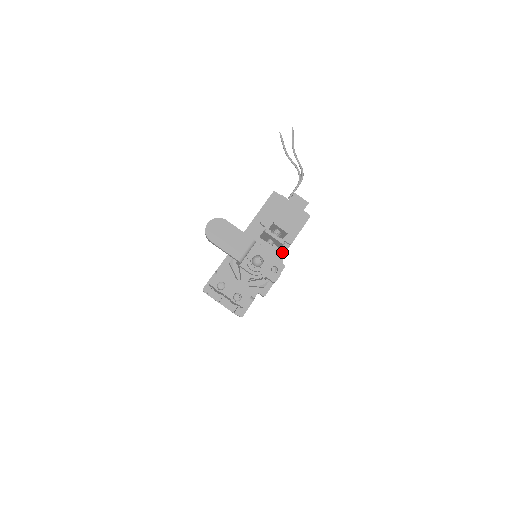
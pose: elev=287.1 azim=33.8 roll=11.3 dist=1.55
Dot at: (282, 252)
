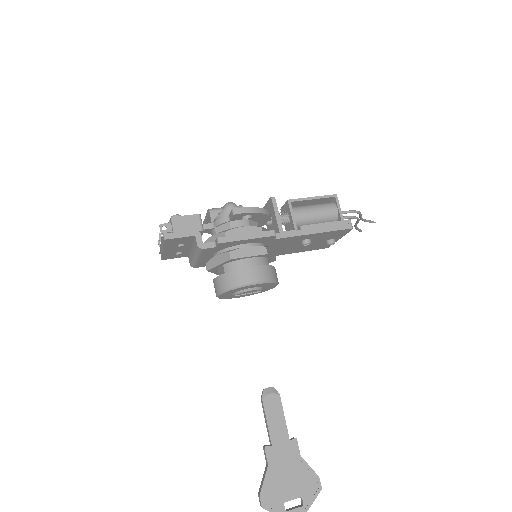
Dot at: (285, 233)
